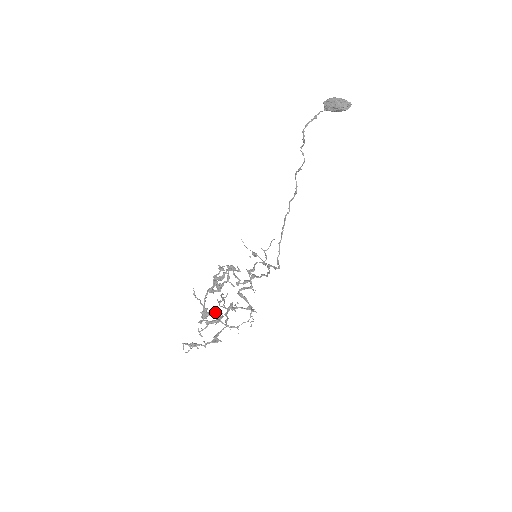
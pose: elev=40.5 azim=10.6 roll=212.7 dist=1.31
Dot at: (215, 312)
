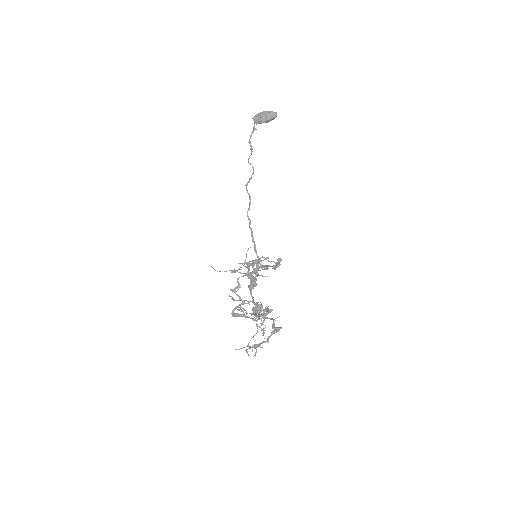
Dot at: (252, 314)
